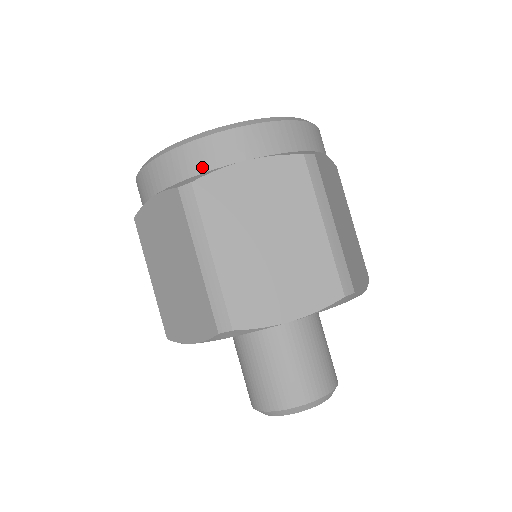
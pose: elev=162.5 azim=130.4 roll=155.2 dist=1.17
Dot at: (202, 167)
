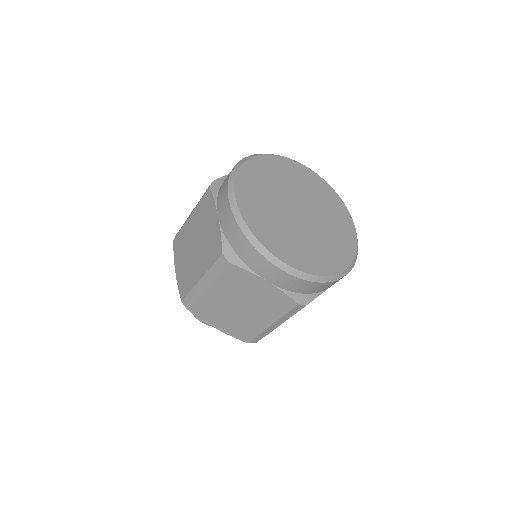
Dot at: (315, 292)
